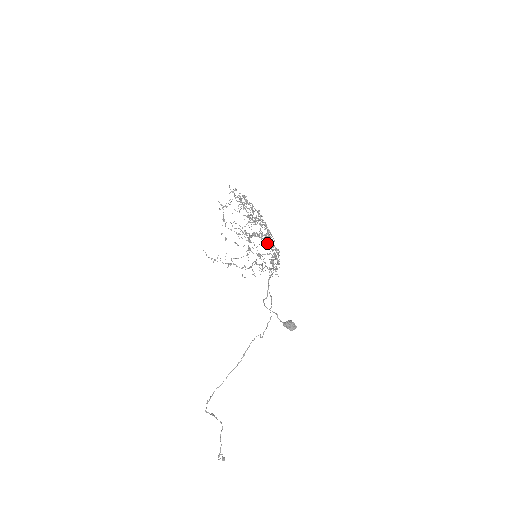
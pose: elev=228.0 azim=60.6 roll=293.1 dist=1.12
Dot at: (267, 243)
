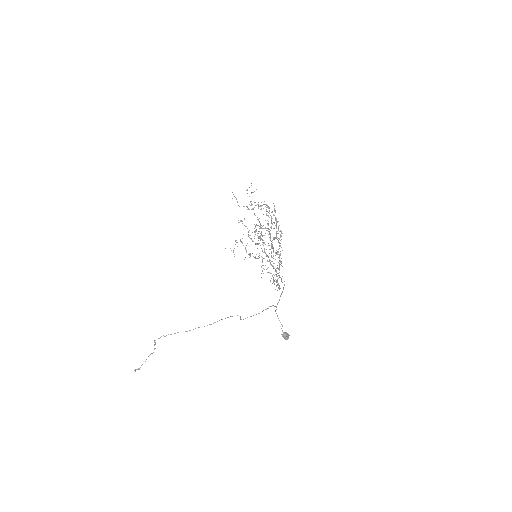
Dot at: occluded
